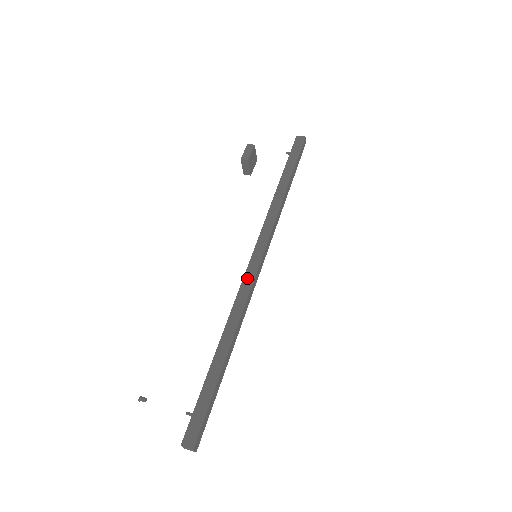
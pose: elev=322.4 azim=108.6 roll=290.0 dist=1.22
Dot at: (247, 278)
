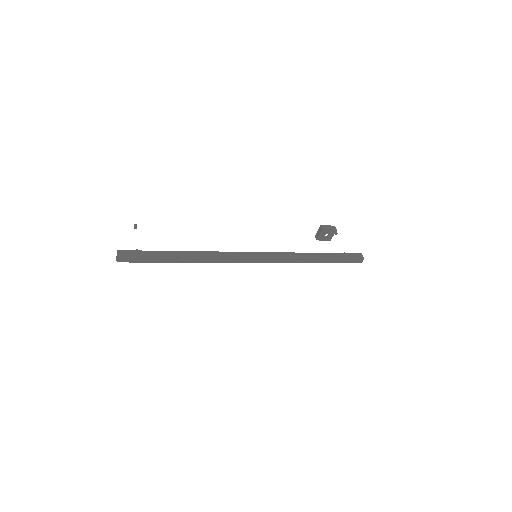
Dot at: (237, 254)
